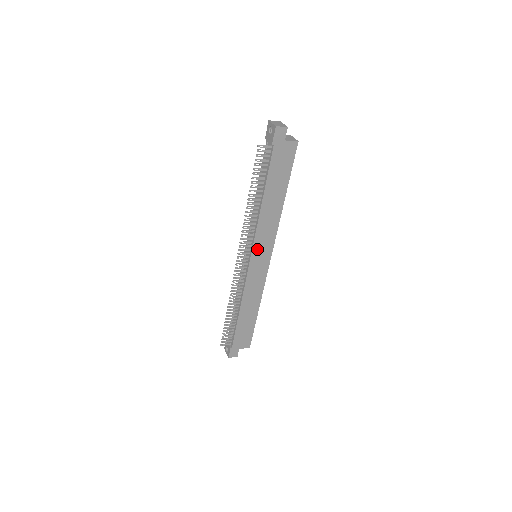
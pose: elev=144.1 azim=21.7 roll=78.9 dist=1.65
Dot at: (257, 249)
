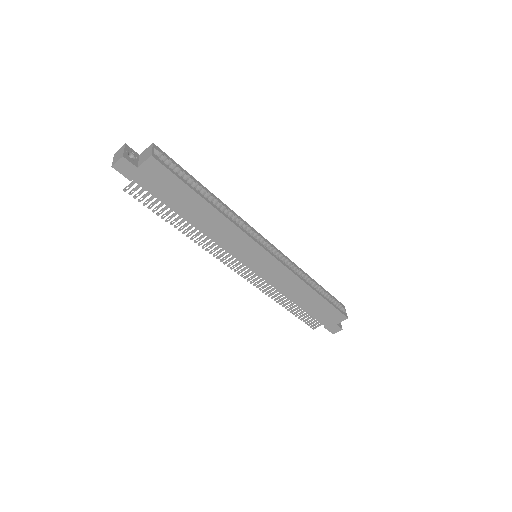
Dot at: (243, 256)
